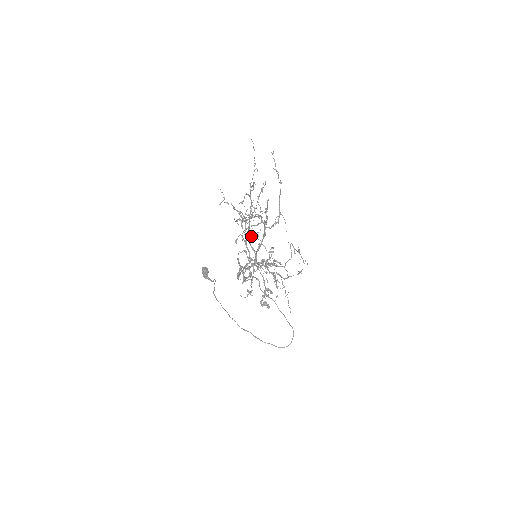
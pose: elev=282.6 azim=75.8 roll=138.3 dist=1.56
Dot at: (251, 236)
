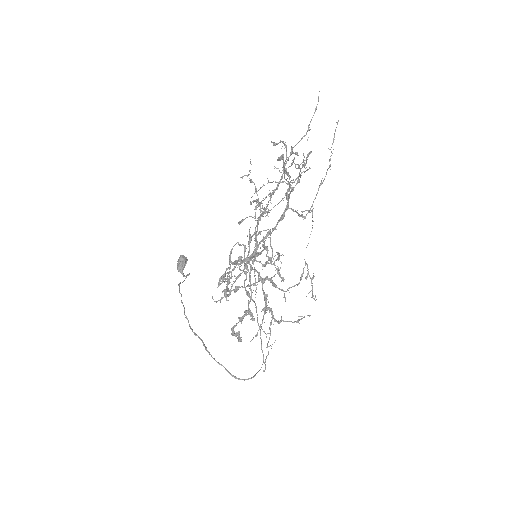
Dot at: occluded
